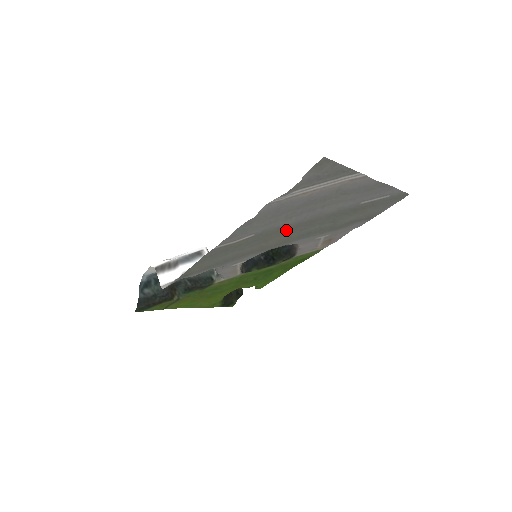
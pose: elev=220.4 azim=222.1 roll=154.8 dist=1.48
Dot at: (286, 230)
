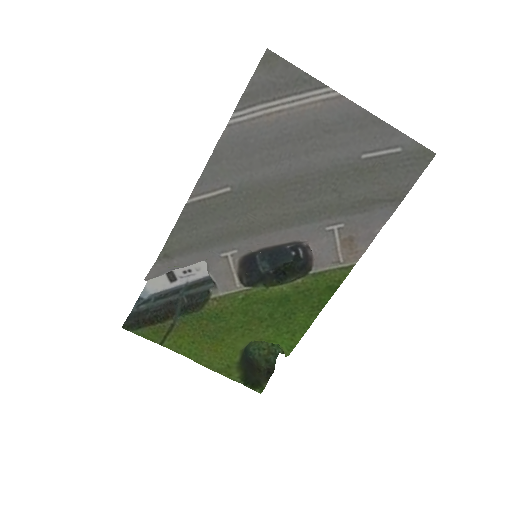
Dot at: (273, 194)
